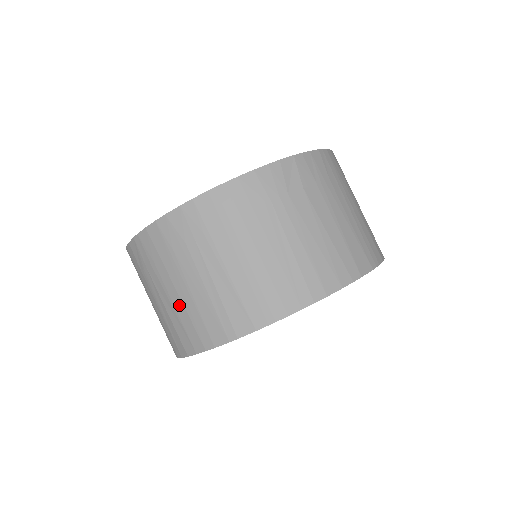
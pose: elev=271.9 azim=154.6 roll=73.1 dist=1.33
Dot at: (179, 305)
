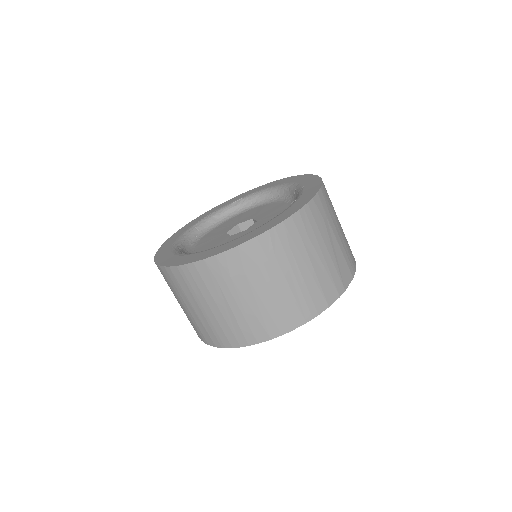
Dot at: occluded
